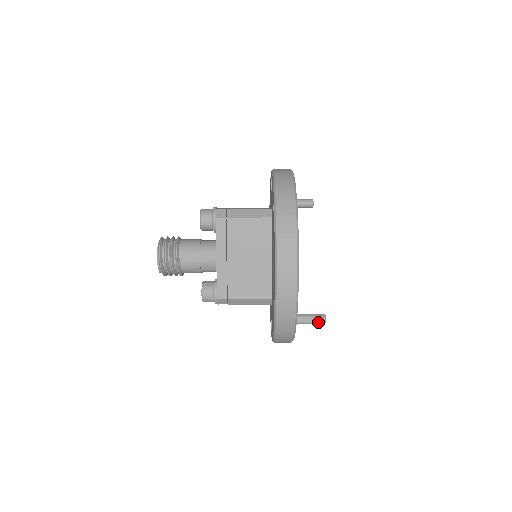
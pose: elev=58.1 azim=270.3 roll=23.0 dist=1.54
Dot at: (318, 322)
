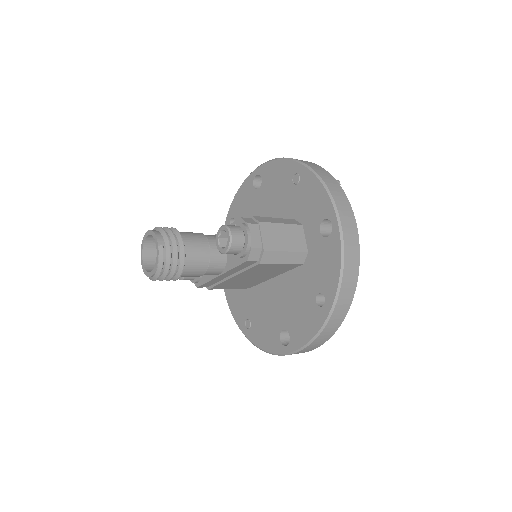
Dot at: occluded
